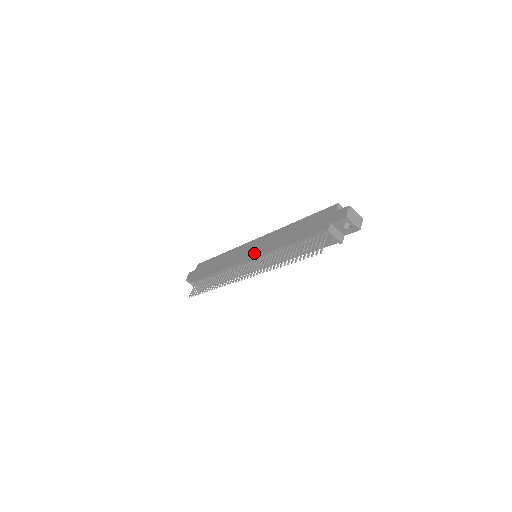
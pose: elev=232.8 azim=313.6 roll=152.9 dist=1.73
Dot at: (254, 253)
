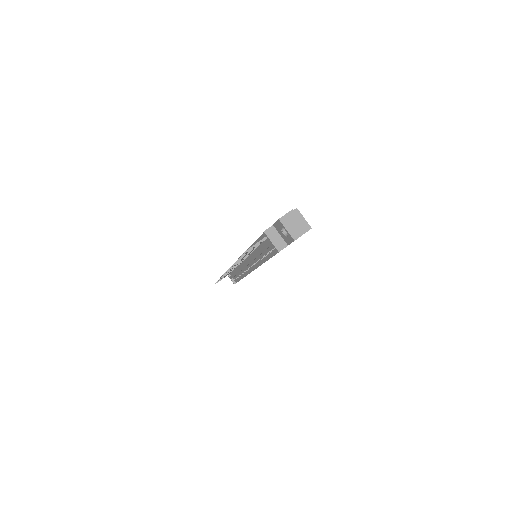
Dot at: occluded
